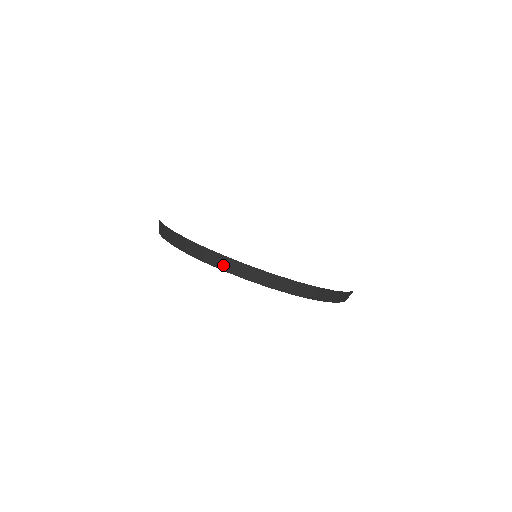
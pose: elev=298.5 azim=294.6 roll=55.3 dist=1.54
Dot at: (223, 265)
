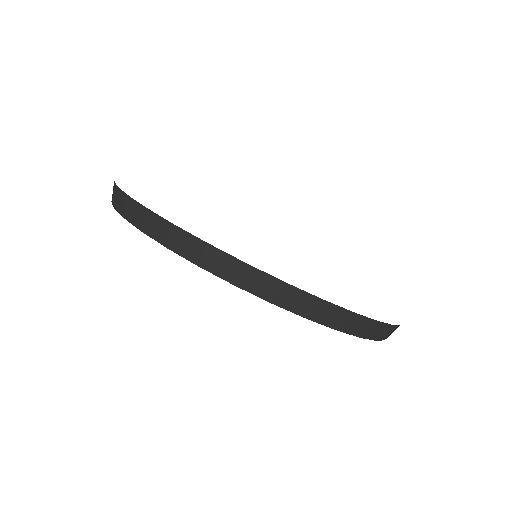
Dot at: (235, 275)
